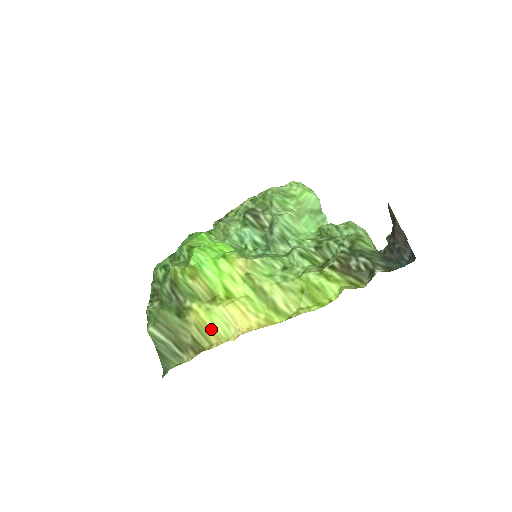
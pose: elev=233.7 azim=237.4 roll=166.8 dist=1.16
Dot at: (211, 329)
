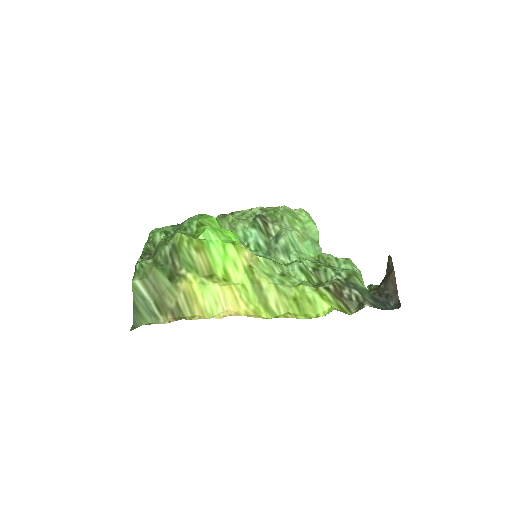
Dot at: (199, 302)
